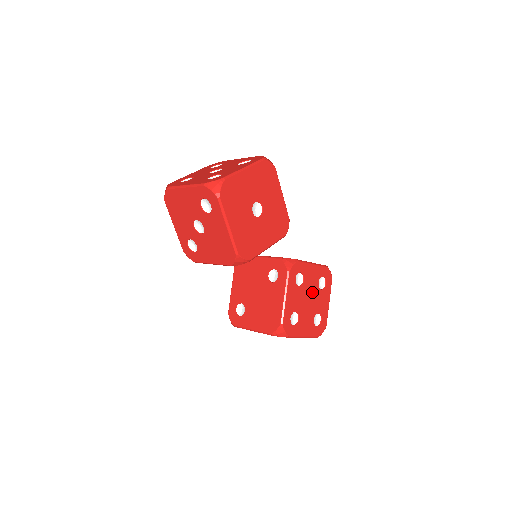
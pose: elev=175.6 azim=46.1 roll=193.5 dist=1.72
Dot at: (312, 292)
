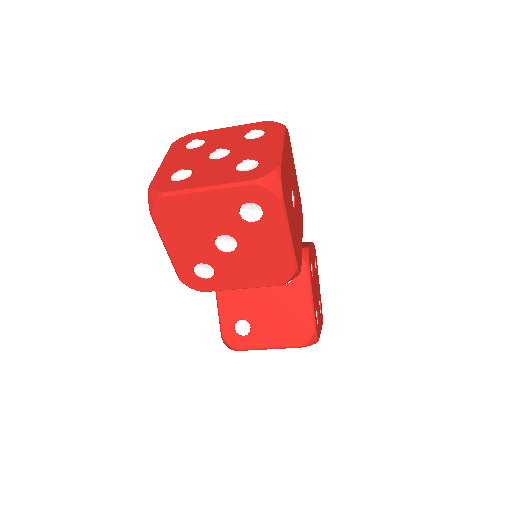
Dot at: (315, 279)
